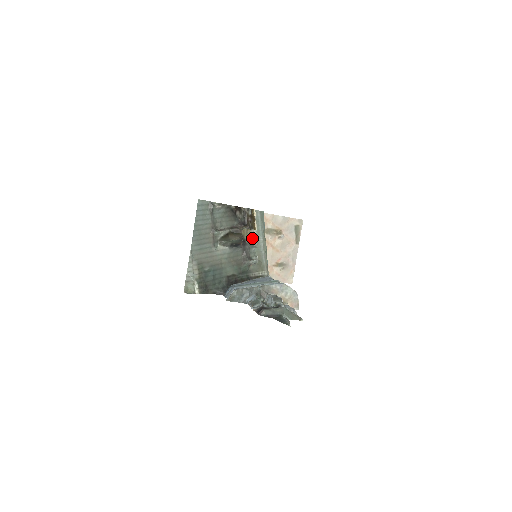
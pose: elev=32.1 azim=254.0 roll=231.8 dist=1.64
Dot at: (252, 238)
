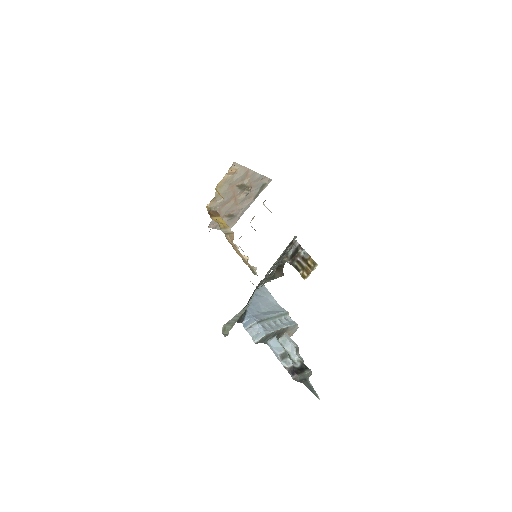
Dot at: occluded
